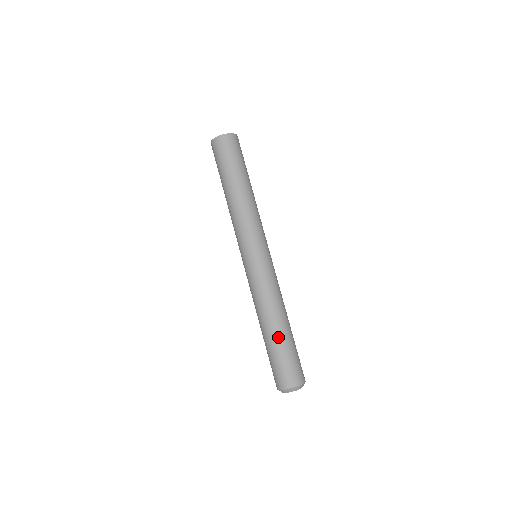
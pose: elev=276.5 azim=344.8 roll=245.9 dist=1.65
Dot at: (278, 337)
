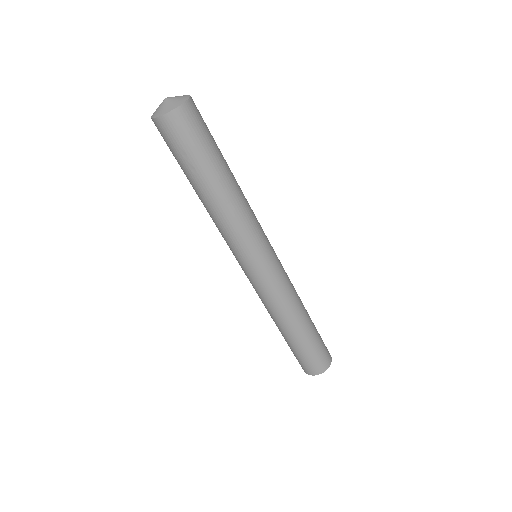
Dot at: (284, 338)
